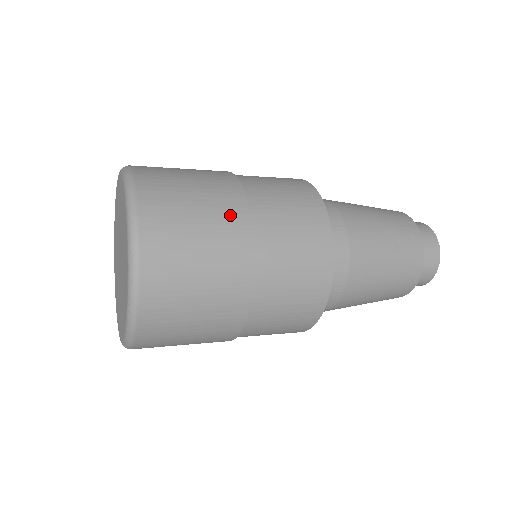
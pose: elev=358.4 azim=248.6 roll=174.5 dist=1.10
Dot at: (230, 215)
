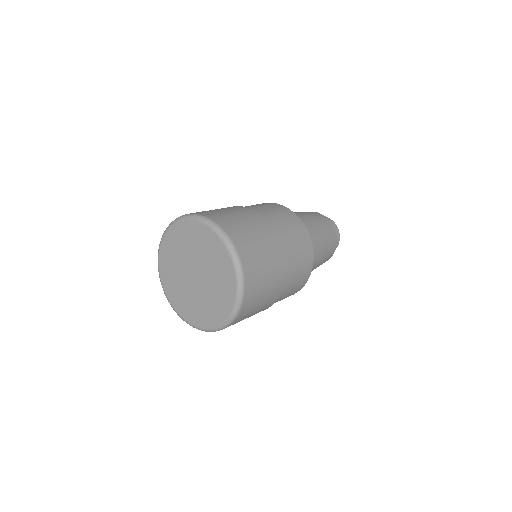
Dot at: (276, 251)
